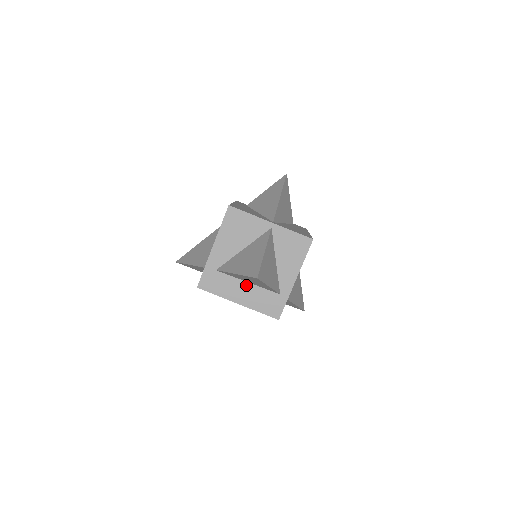
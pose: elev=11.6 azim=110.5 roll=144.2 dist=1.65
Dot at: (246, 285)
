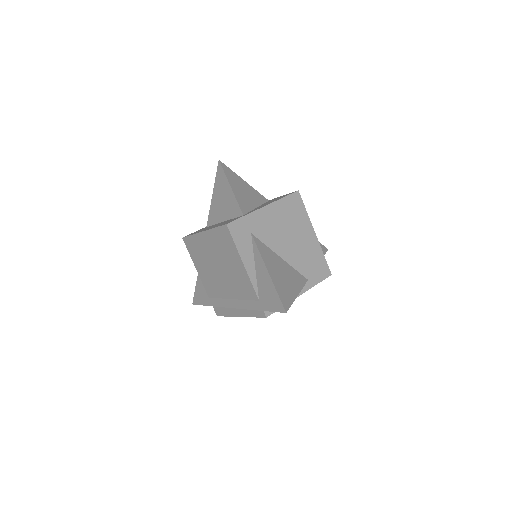
Dot at: occluded
